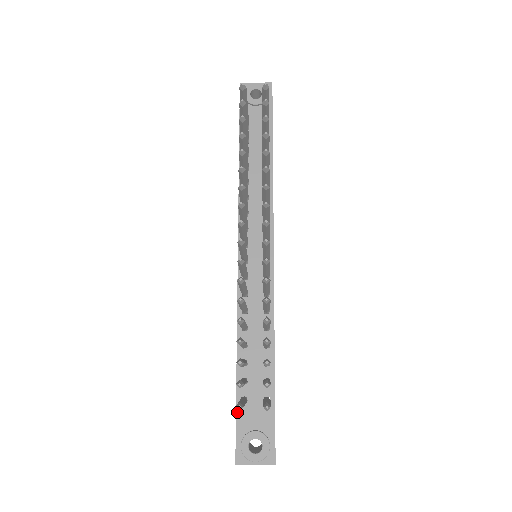
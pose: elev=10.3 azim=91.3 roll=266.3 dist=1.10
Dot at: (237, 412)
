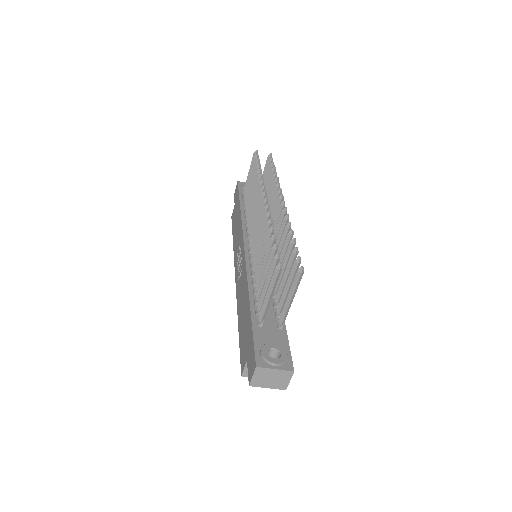
Dot at: (254, 331)
